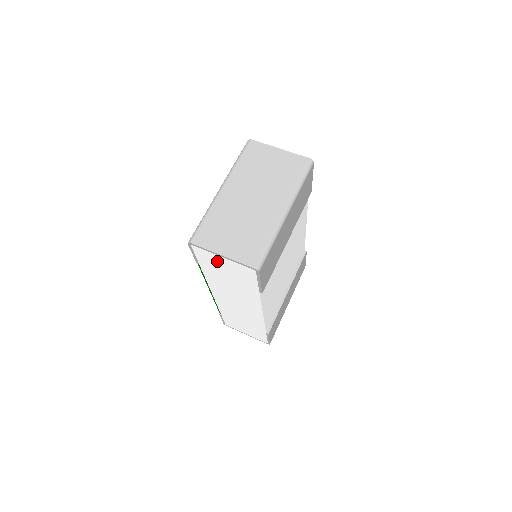
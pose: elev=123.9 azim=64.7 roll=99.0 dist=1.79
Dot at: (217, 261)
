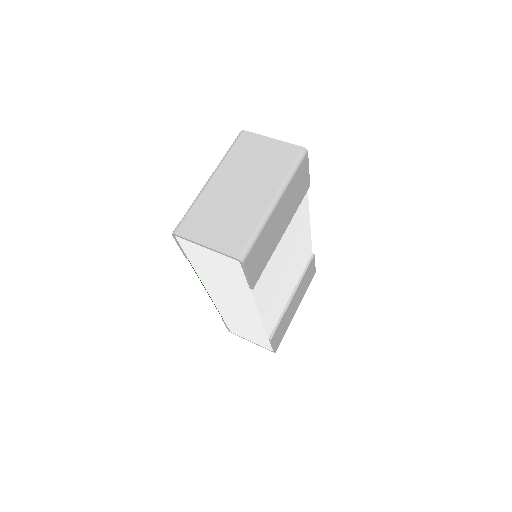
Dot at: (203, 253)
